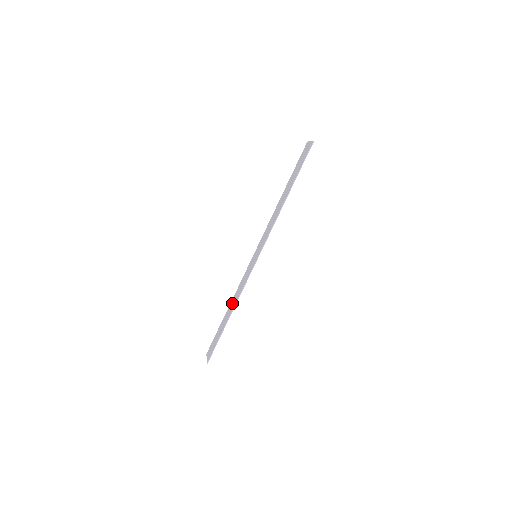
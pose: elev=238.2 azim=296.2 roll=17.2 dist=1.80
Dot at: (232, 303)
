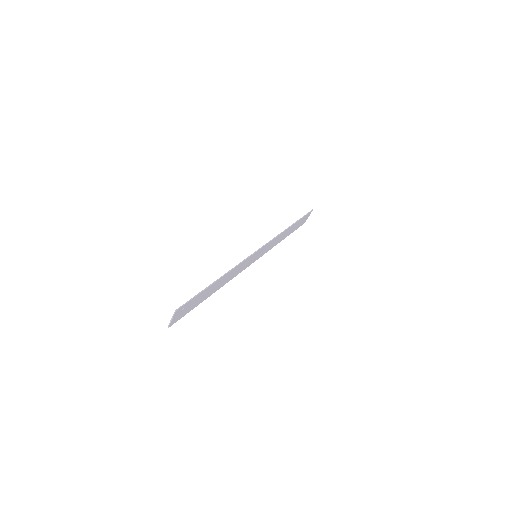
Dot at: (221, 282)
